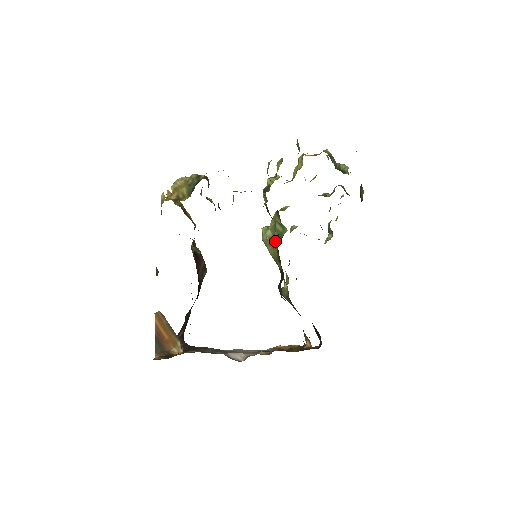
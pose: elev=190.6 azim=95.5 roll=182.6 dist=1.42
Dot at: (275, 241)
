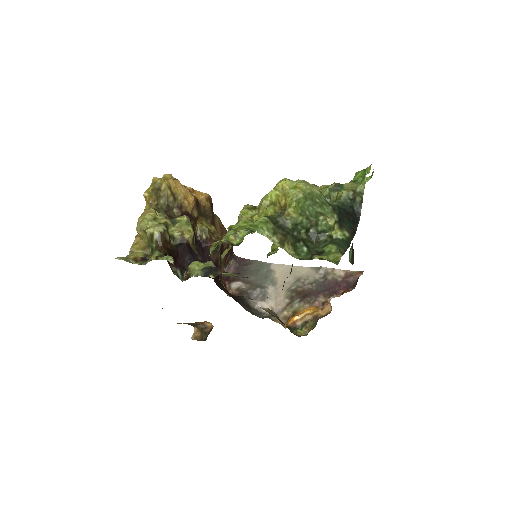
Dot at: occluded
